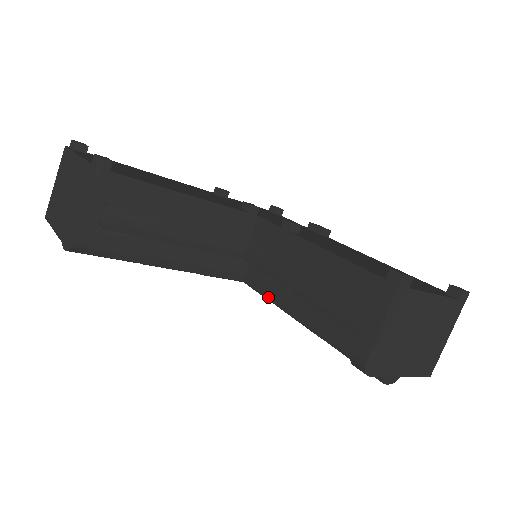
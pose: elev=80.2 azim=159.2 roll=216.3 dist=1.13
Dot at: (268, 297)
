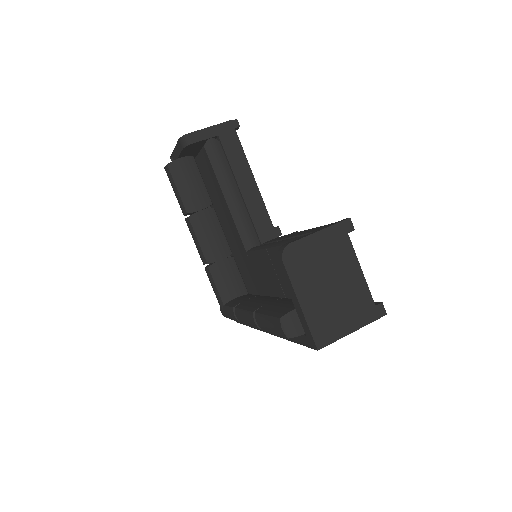
Dot at: (235, 306)
